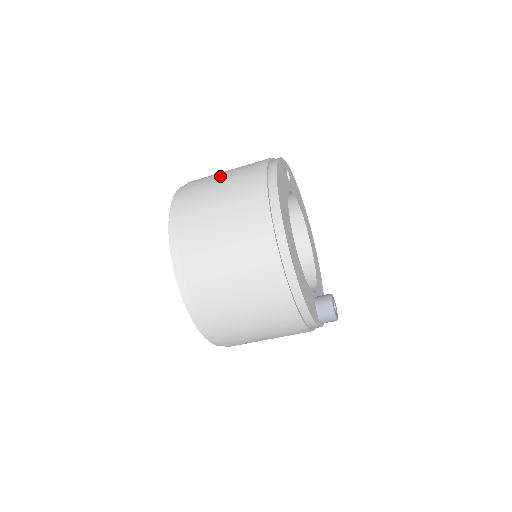
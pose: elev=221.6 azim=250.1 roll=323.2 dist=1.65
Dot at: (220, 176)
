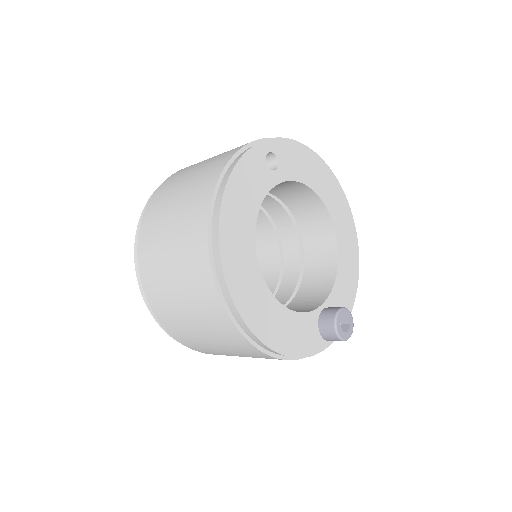
Dot at: (178, 190)
